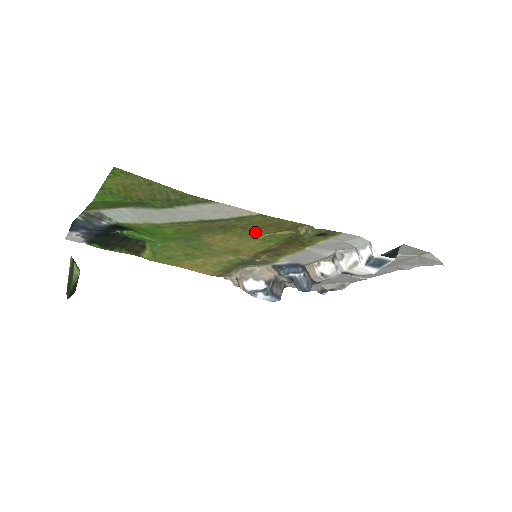
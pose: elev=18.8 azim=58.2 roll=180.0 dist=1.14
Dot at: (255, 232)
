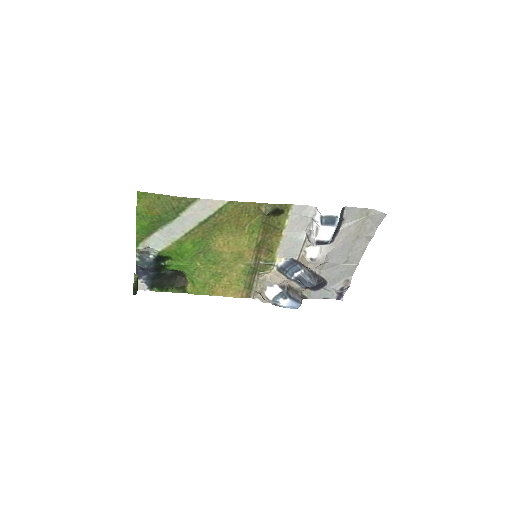
Dot at: (239, 225)
